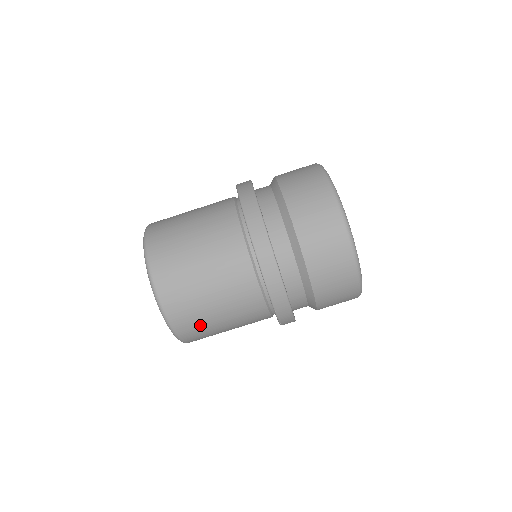
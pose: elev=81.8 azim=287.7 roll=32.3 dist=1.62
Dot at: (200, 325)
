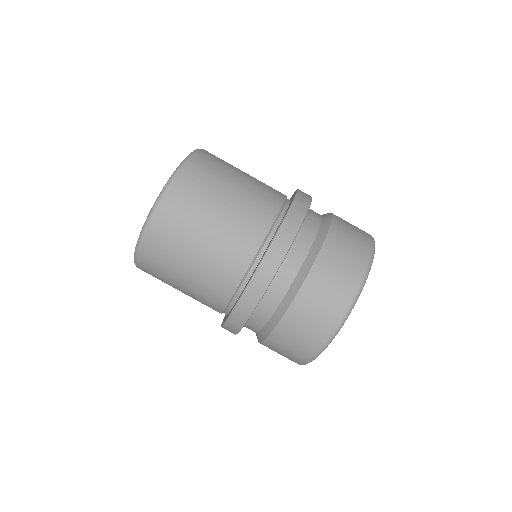
Dot at: (164, 261)
